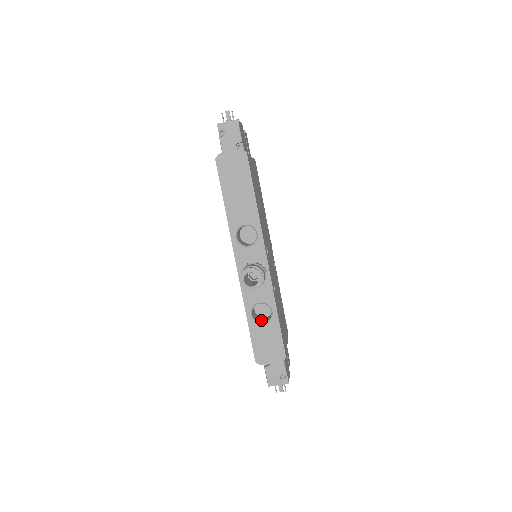
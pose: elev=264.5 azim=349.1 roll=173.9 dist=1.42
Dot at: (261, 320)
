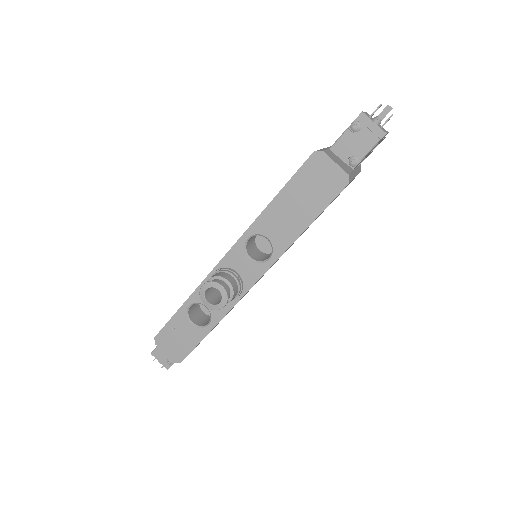
Dot at: (195, 315)
